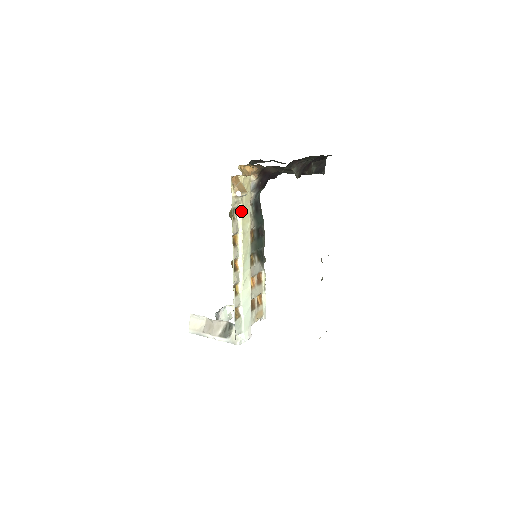
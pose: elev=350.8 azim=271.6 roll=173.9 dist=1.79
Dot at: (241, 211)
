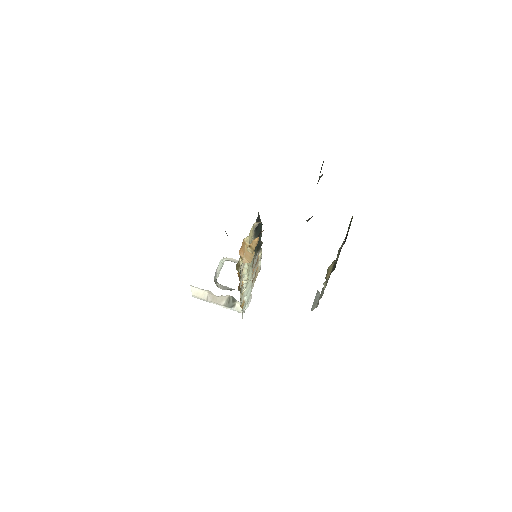
Dot at: occluded
